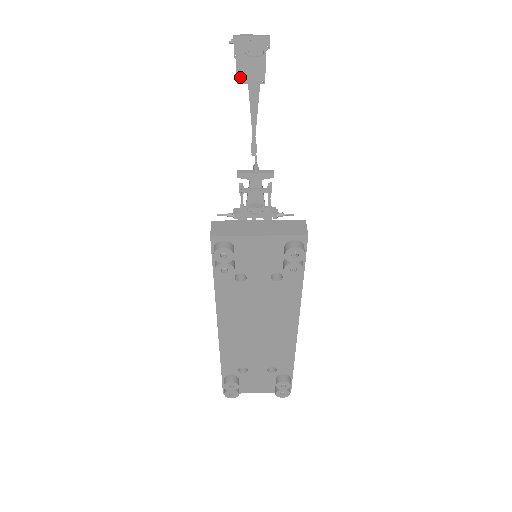
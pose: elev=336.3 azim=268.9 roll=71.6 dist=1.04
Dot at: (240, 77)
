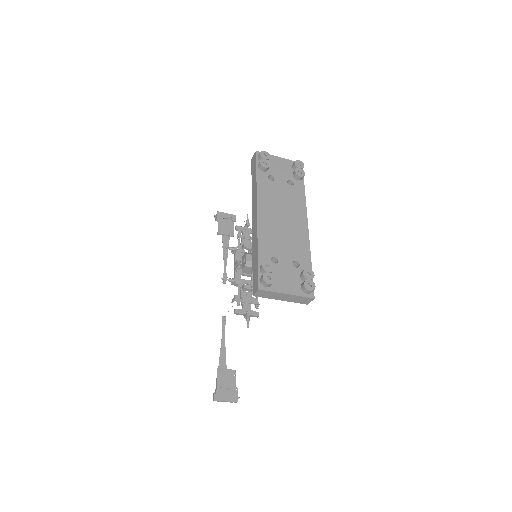
Dot at: (220, 230)
